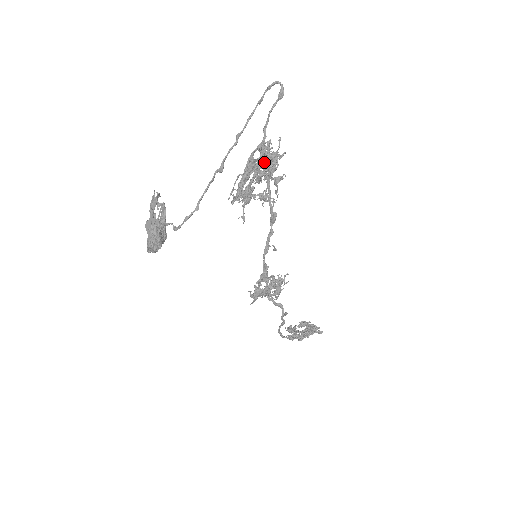
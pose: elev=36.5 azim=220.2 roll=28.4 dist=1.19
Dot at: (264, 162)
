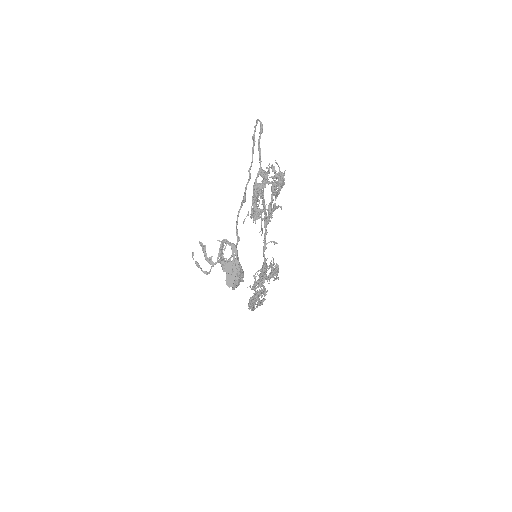
Dot at: (280, 182)
